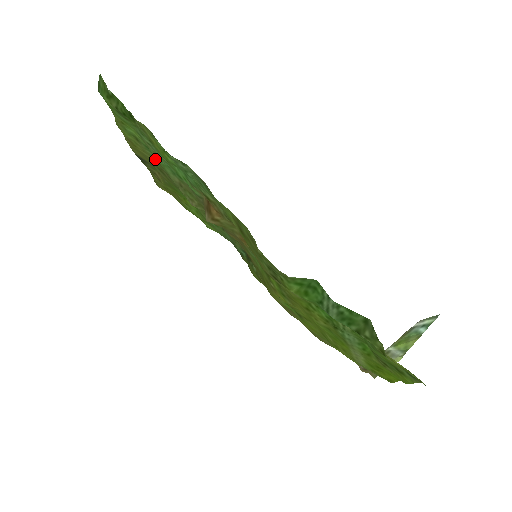
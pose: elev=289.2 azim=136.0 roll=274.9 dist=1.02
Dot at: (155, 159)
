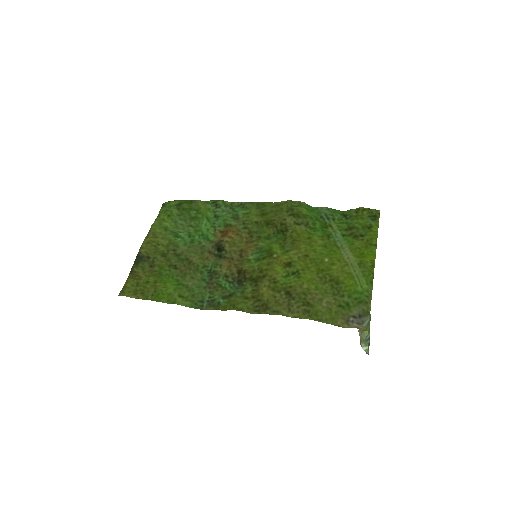
Dot at: (171, 241)
